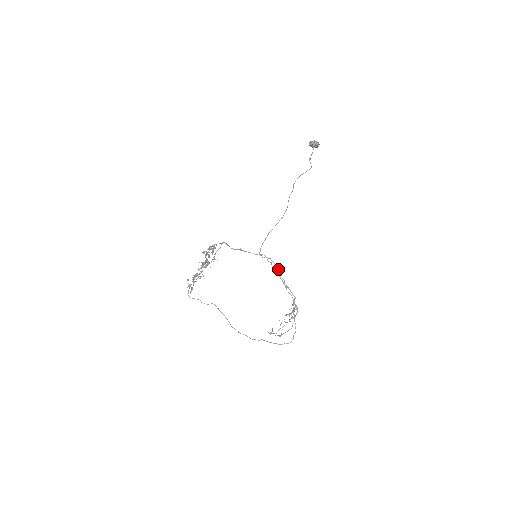
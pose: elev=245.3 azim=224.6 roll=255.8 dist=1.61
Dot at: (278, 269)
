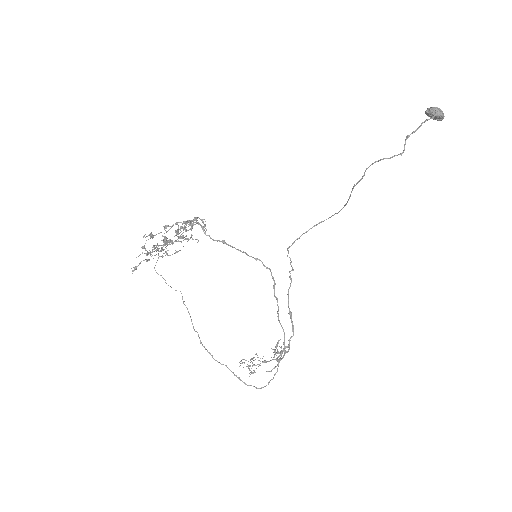
Dot at: occluded
